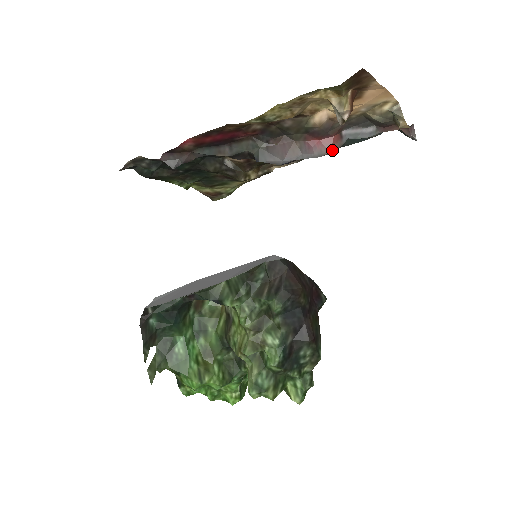
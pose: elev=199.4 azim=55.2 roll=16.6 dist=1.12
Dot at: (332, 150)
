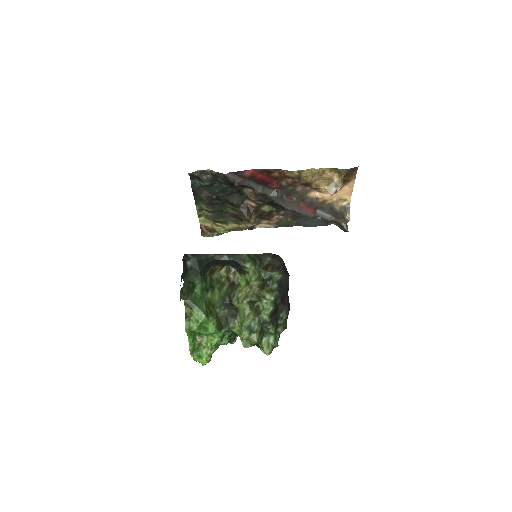
Dot at: (311, 216)
